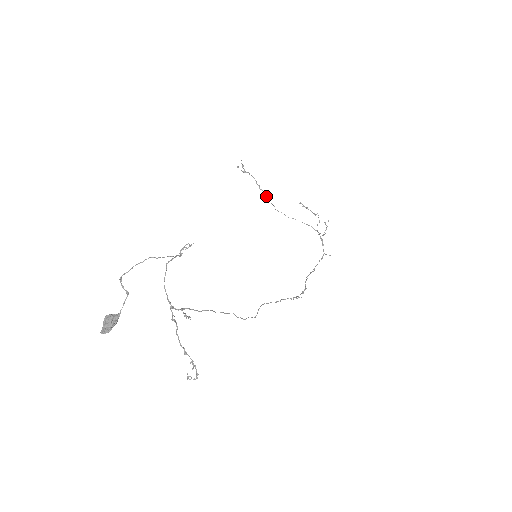
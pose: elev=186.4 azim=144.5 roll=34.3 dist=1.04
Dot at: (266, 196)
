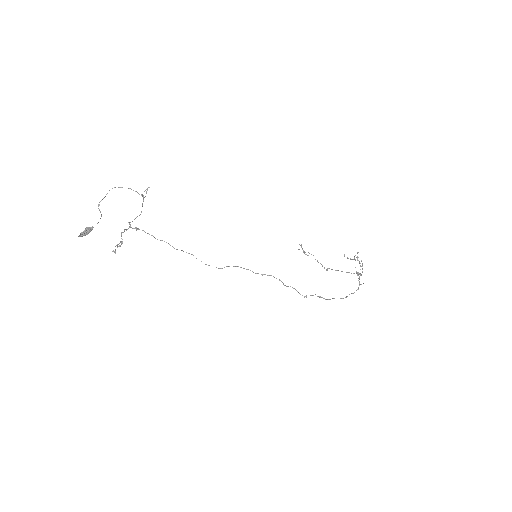
Dot at: occluded
